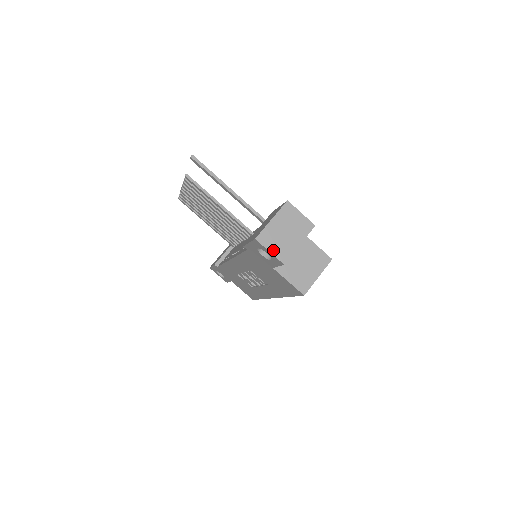
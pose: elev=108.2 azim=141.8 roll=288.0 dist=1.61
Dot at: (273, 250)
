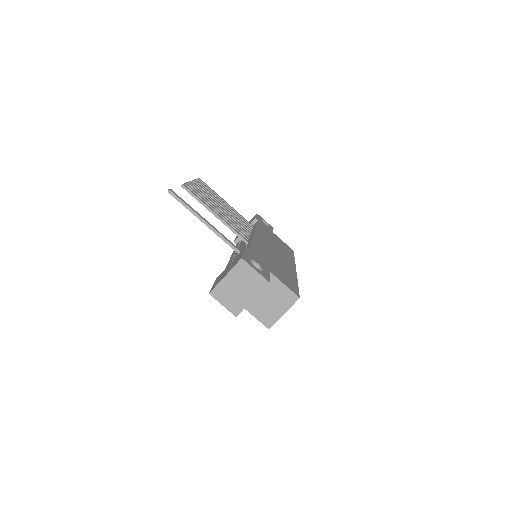
Dot at: (226, 304)
